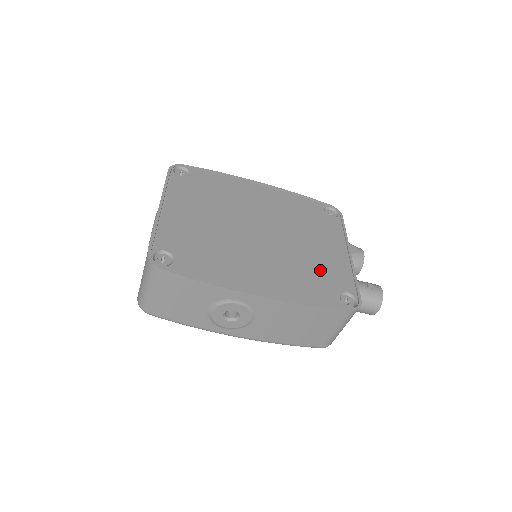
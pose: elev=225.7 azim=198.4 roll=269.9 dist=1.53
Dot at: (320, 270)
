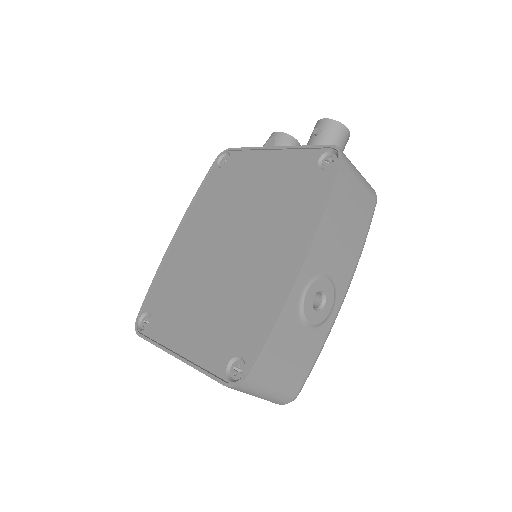
Dot at: (286, 186)
